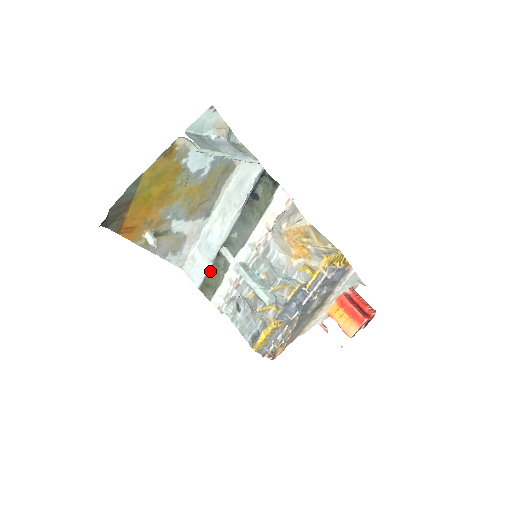
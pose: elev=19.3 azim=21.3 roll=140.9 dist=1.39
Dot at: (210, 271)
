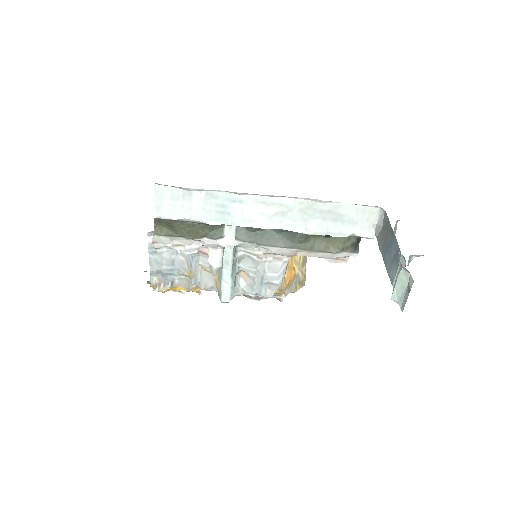
Dot at: (193, 223)
